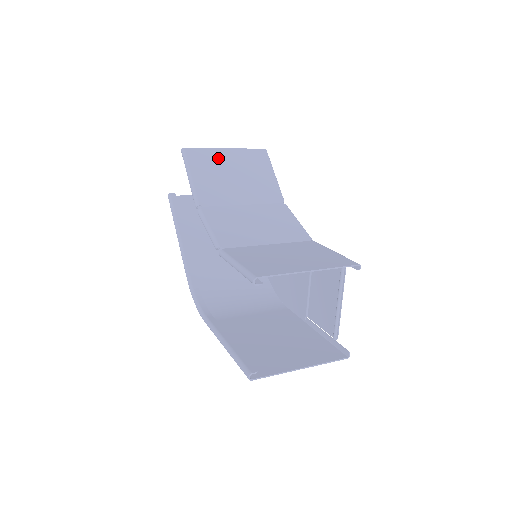
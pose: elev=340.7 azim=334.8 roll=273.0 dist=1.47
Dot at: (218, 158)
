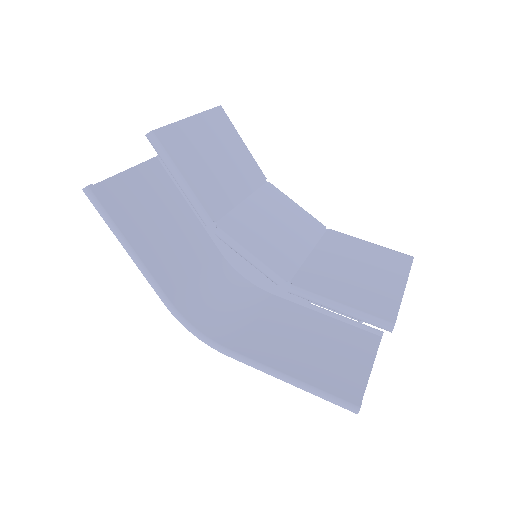
Dot at: (191, 136)
